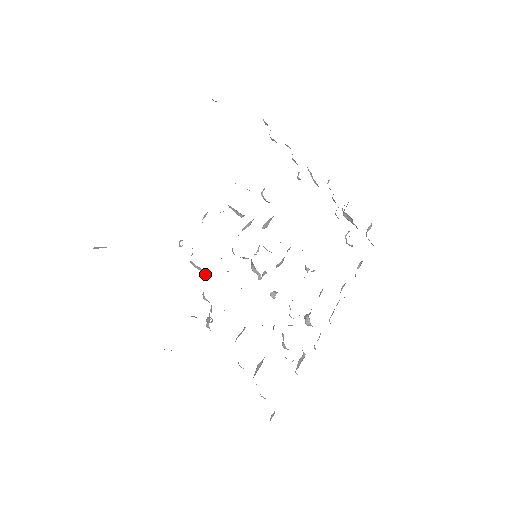
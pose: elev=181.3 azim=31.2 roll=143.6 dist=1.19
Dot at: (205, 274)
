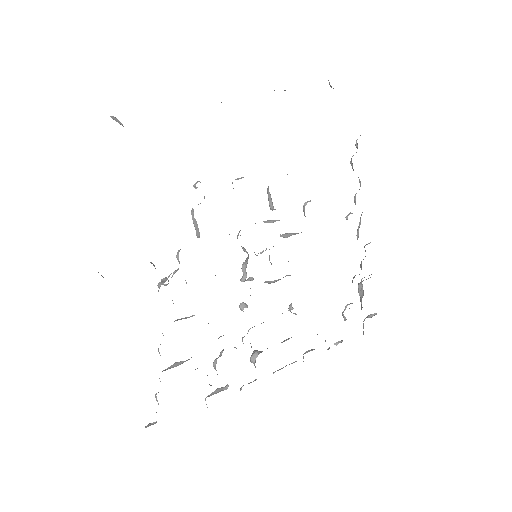
Dot at: (196, 233)
